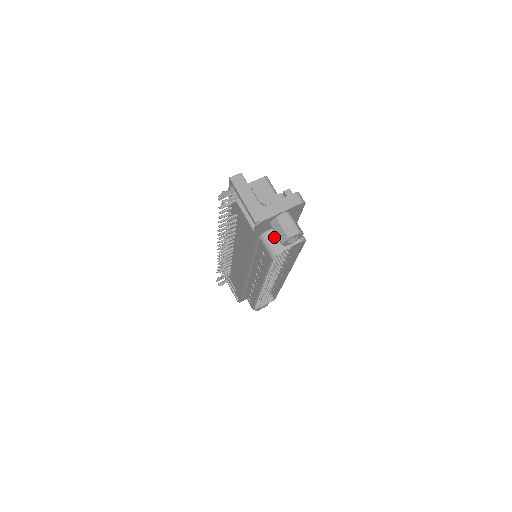
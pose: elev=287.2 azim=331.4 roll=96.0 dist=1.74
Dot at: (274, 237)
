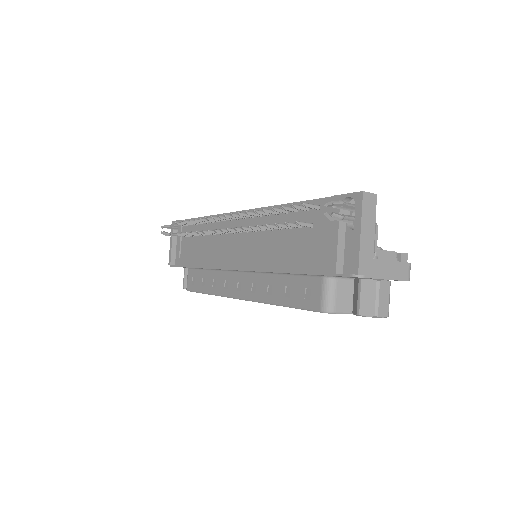
Dot at: (342, 289)
